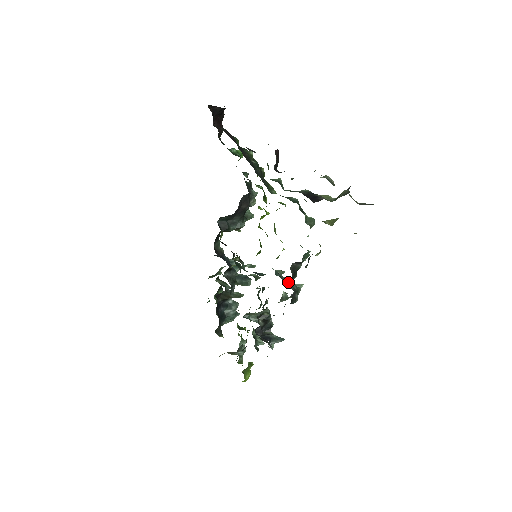
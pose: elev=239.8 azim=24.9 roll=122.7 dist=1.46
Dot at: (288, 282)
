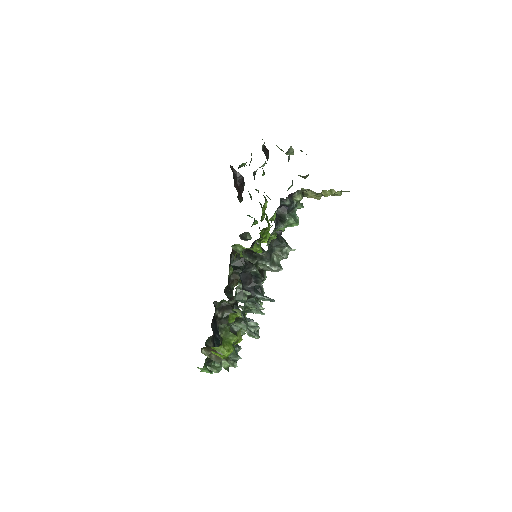
Dot at: occluded
